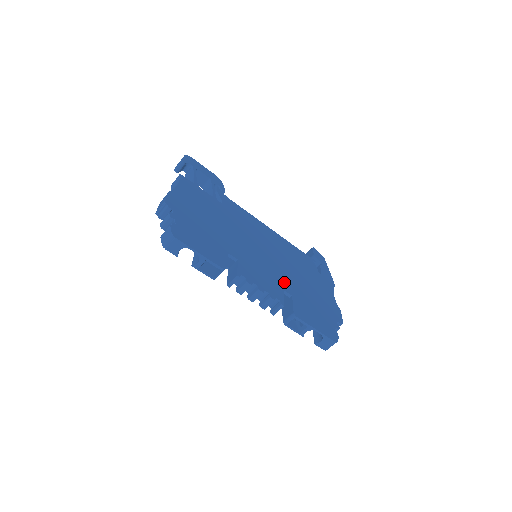
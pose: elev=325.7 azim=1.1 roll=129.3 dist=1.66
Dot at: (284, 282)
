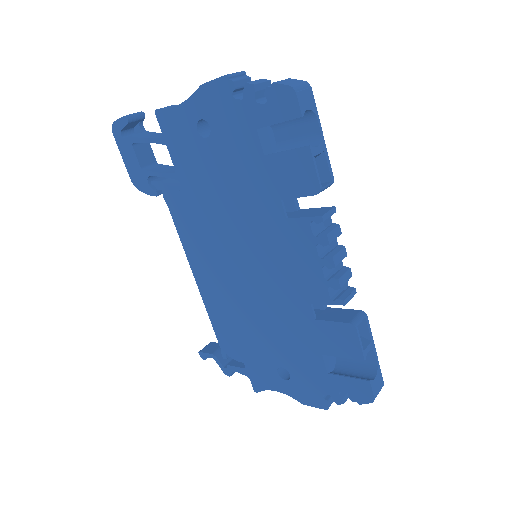
Dot at: occluded
